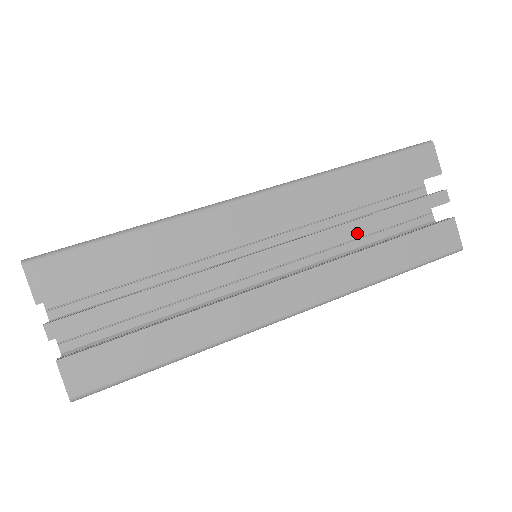
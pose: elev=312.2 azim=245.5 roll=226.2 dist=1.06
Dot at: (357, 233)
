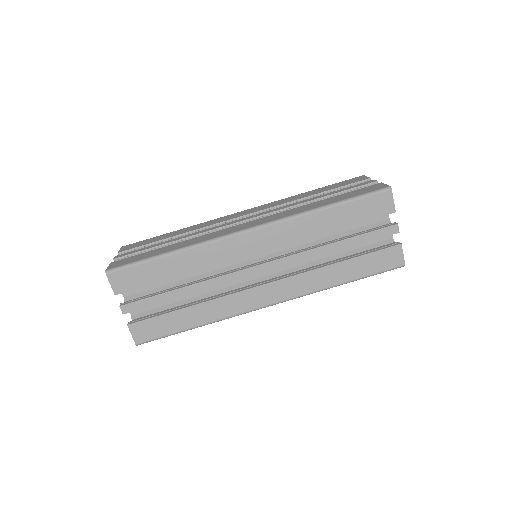
Dot at: (321, 255)
